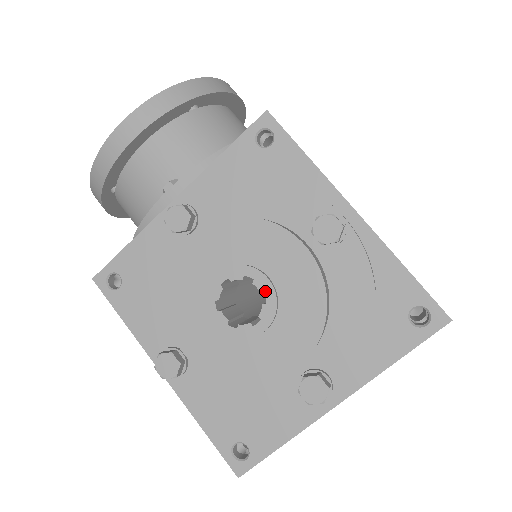
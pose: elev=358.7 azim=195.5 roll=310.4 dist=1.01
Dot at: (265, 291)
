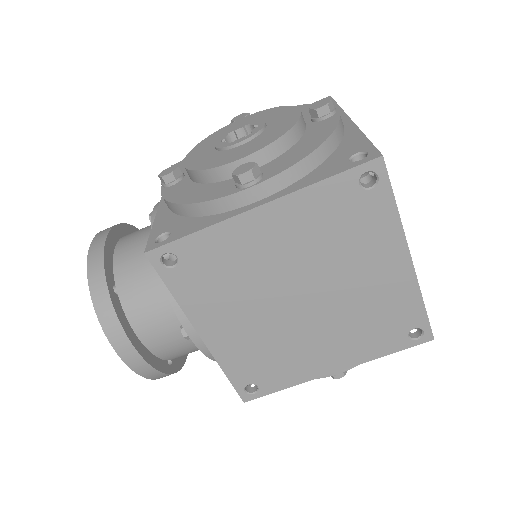
Dot at: (244, 125)
